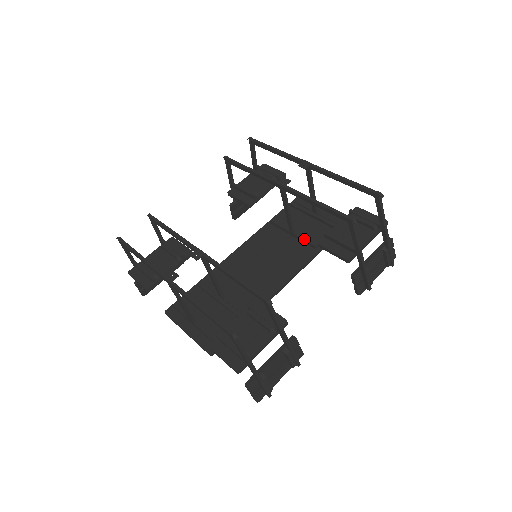
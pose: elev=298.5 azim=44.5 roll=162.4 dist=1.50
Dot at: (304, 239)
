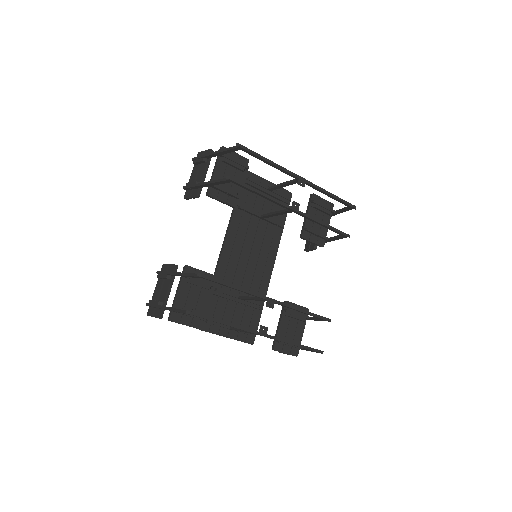
Dot at: (274, 223)
